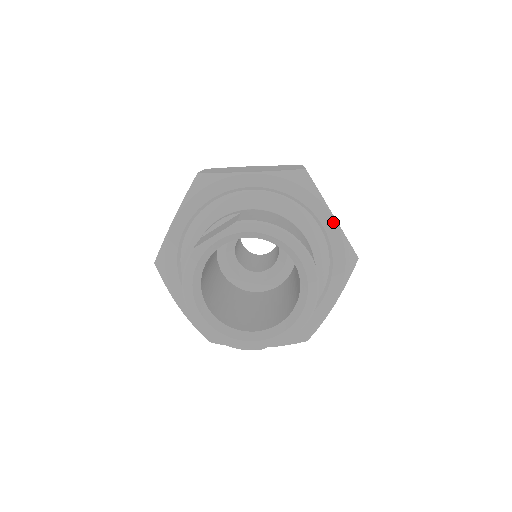
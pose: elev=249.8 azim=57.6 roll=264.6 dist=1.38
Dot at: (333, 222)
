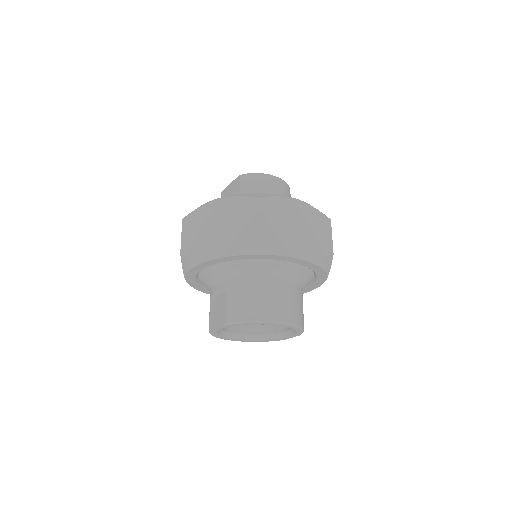
Dot at: (299, 260)
